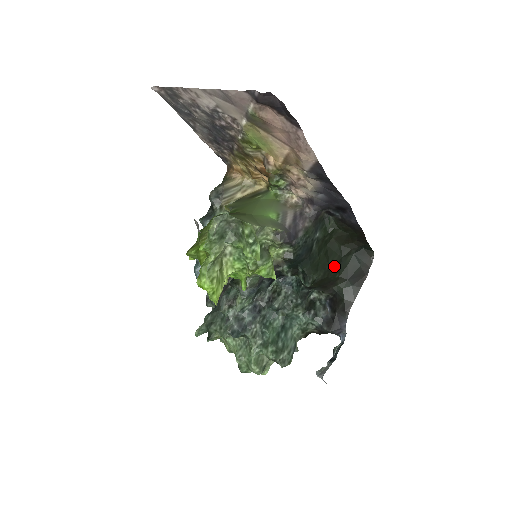
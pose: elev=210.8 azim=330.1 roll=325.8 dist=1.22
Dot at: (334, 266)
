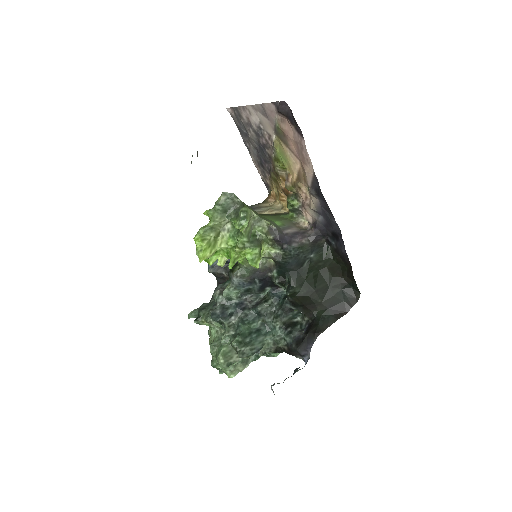
Dot at: (319, 290)
